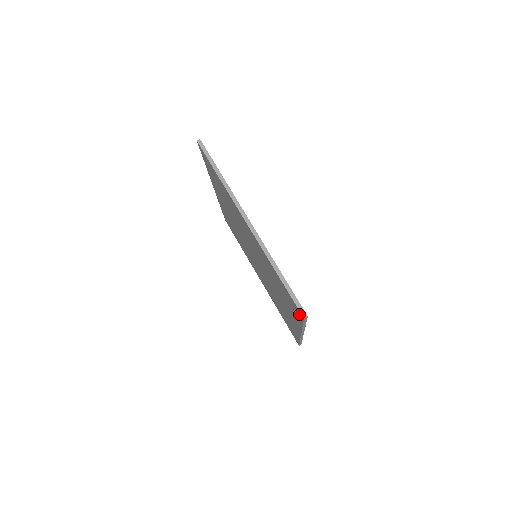
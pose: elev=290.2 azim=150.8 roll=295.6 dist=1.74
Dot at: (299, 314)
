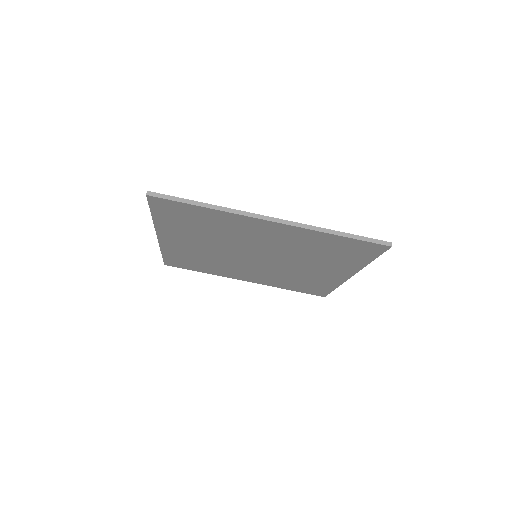
Dot at: (377, 250)
